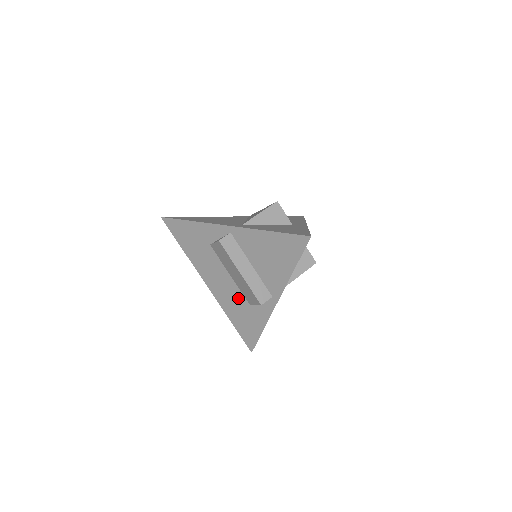
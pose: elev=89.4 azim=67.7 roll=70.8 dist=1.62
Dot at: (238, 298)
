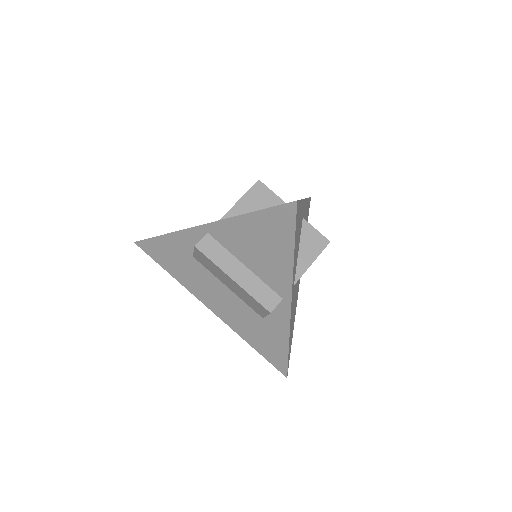
Dot at: (246, 313)
